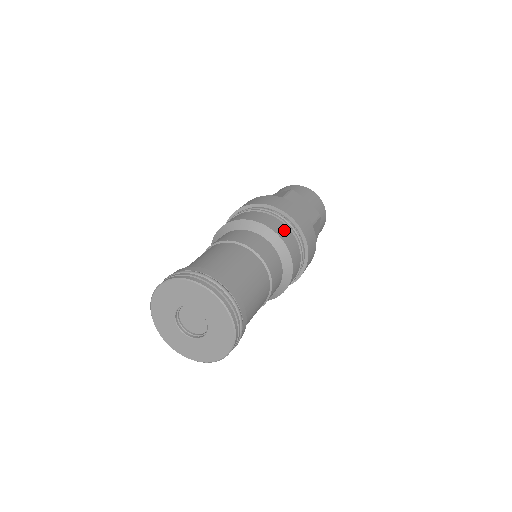
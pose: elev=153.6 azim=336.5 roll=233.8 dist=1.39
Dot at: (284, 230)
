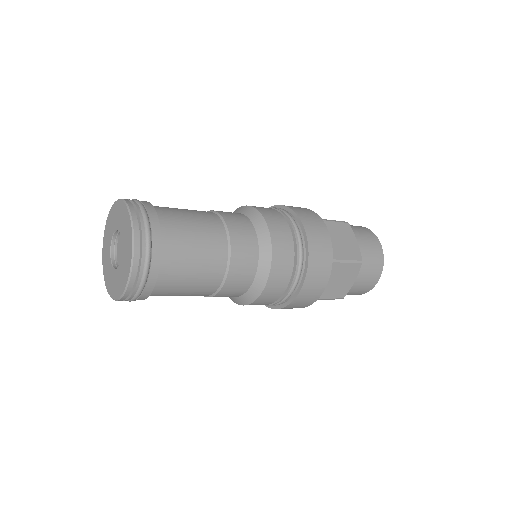
Dot at: occluded
